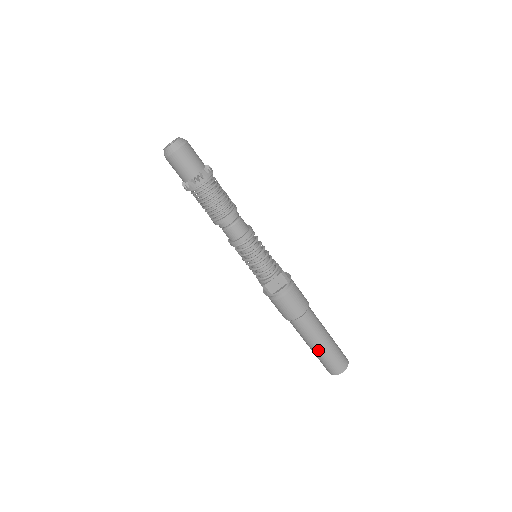
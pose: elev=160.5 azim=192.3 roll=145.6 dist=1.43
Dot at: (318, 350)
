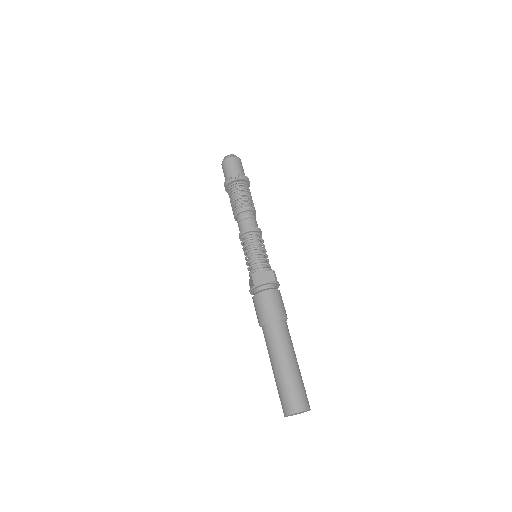
Dot at: (282, 369)
